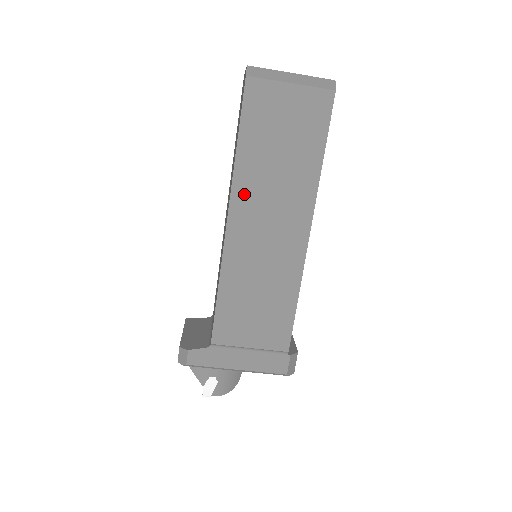
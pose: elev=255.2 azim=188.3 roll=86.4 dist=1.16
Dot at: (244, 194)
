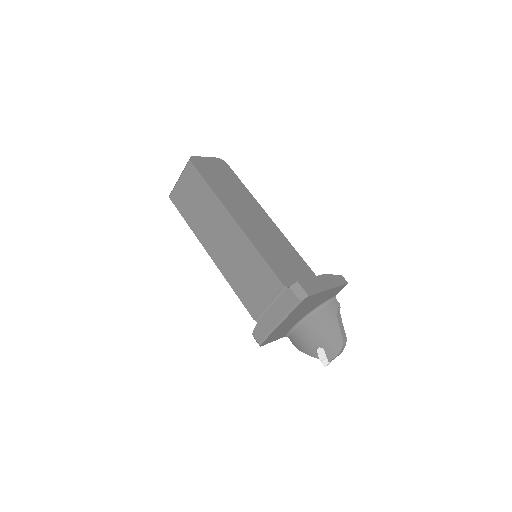
Dot at: (203, 236)
